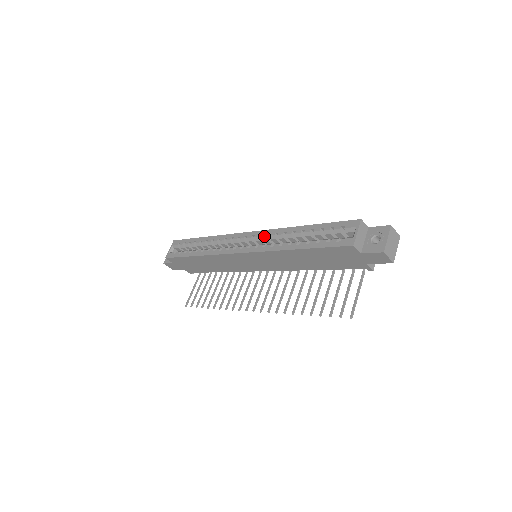
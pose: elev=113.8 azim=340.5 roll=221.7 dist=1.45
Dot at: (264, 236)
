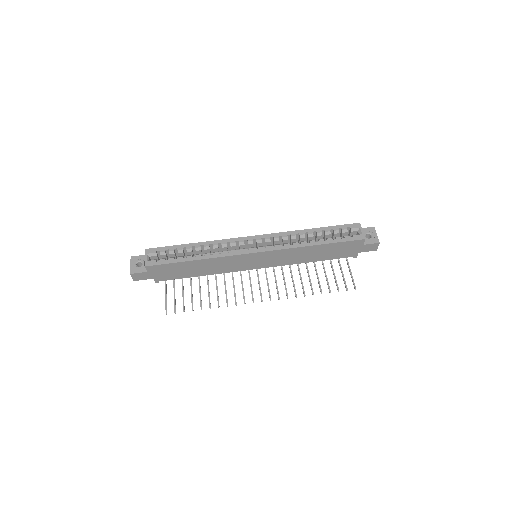
Dot at: (276, 238)
